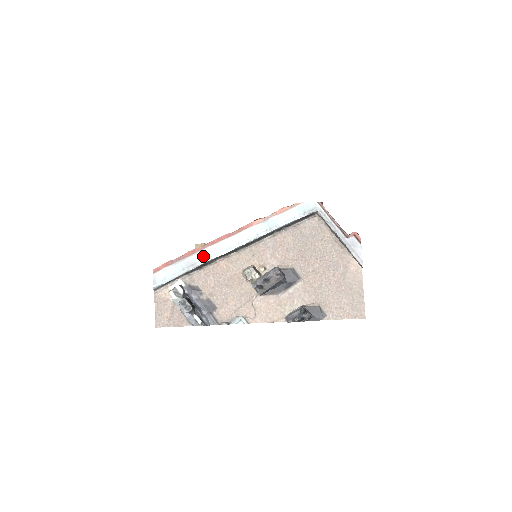
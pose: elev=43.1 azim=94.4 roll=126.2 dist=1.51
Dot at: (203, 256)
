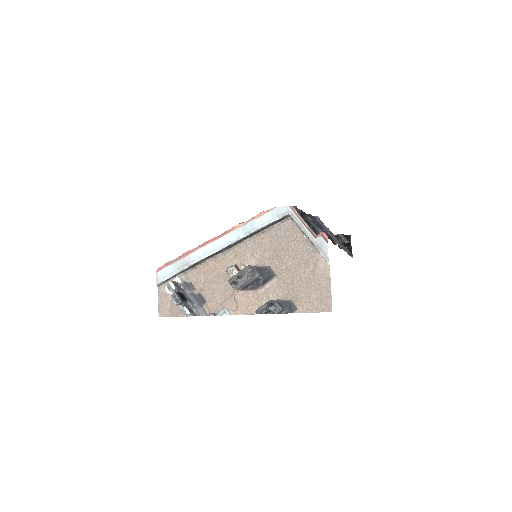
Dot at: (194, 257)
